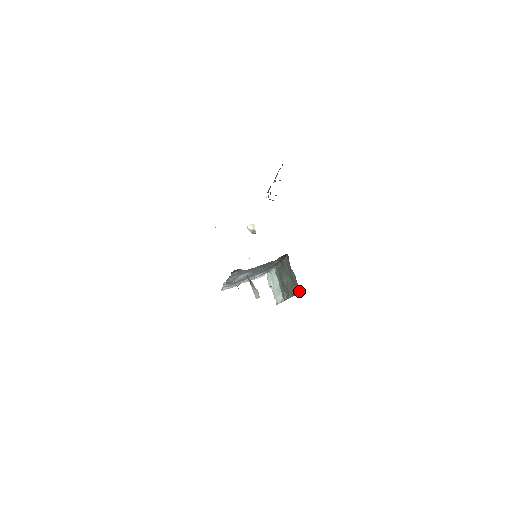
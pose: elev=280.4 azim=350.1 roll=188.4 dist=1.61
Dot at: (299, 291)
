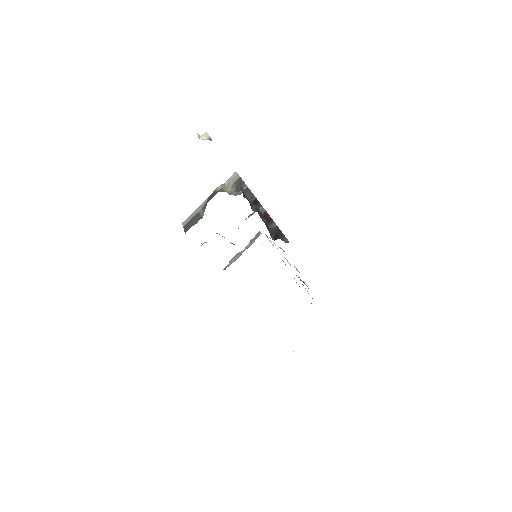
Dot at: occluded
